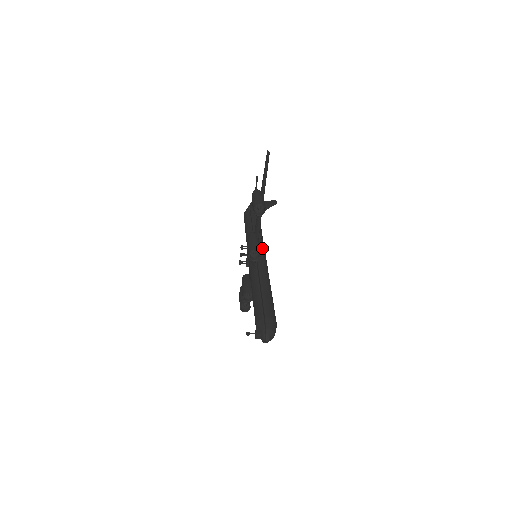
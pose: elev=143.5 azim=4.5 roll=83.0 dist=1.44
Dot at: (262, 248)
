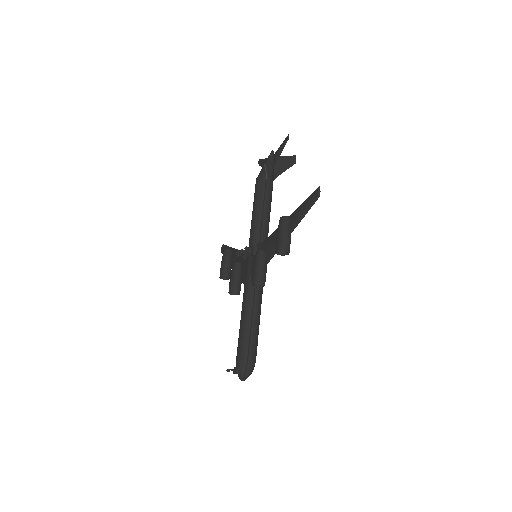
Dot at: occluded
